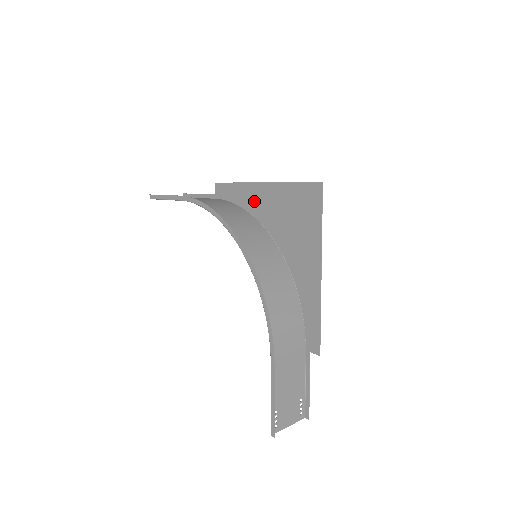
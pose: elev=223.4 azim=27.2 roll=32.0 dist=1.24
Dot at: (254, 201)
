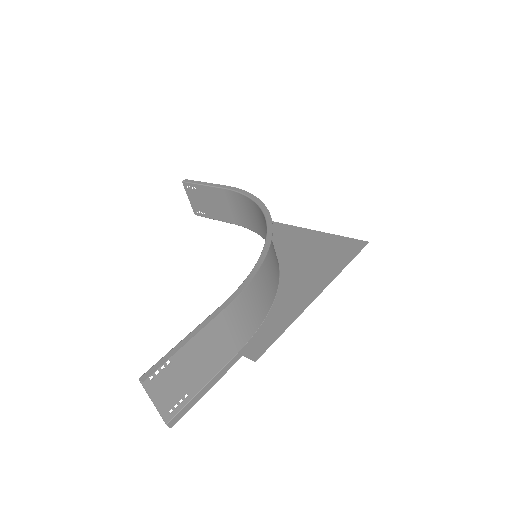
Dot at: (280, 235)
